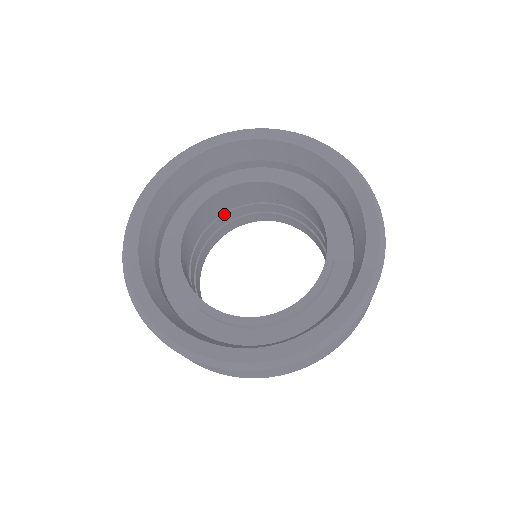
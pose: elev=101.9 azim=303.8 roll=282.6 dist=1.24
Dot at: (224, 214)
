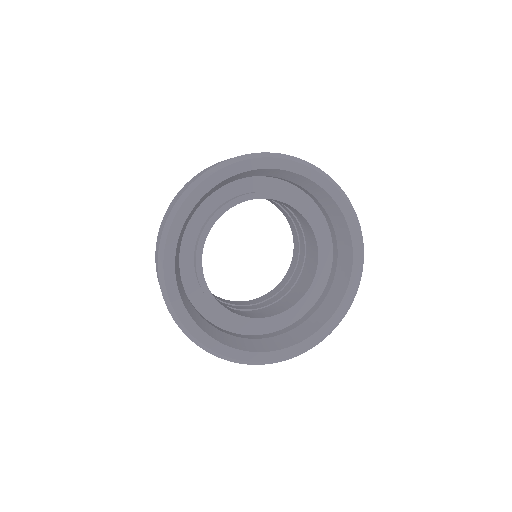
Dot at: occluded
